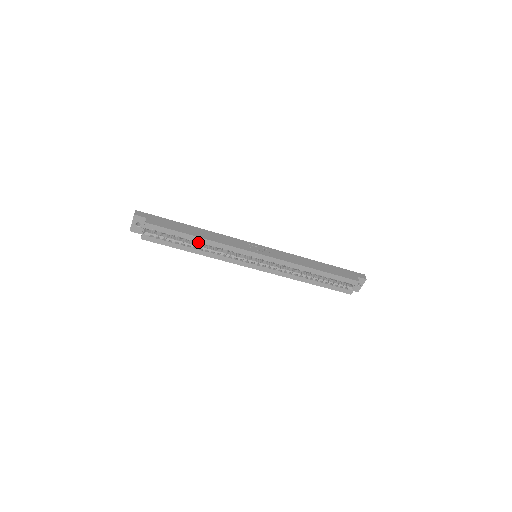
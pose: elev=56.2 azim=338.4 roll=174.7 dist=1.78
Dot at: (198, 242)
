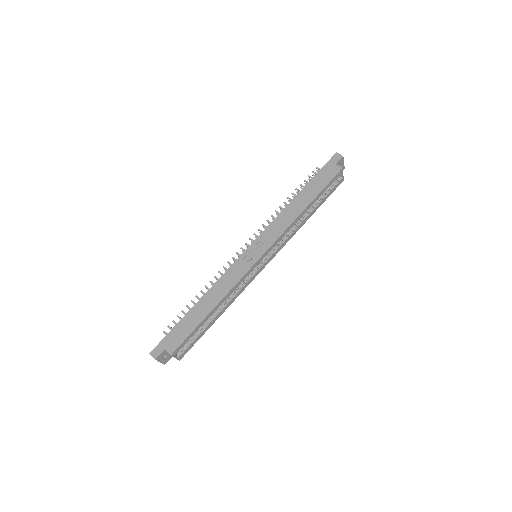
Dot at: (214, 311)
